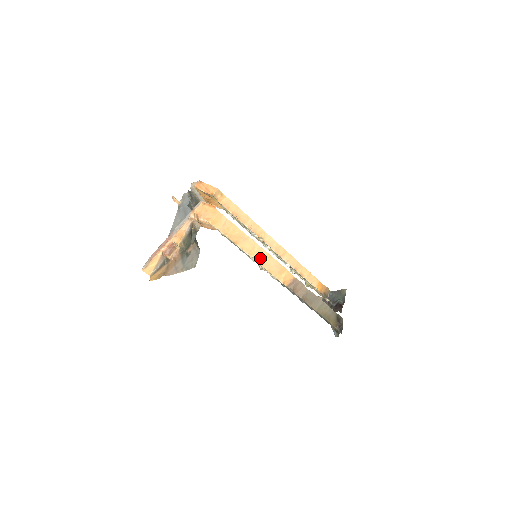
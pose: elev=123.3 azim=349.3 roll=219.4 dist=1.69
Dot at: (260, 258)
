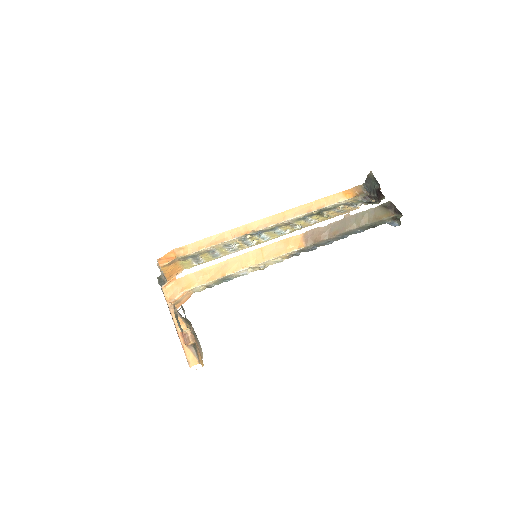
Dot at: (256, 259)
